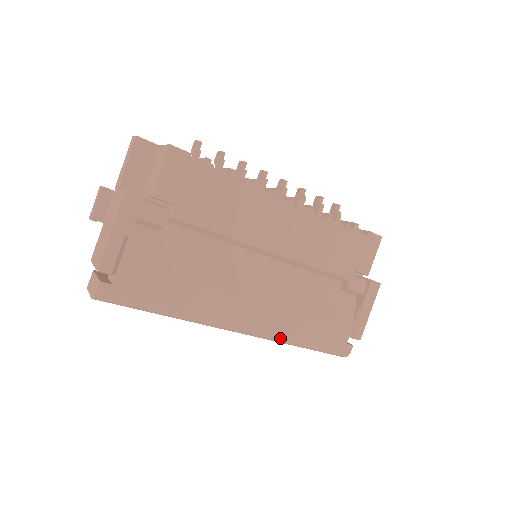
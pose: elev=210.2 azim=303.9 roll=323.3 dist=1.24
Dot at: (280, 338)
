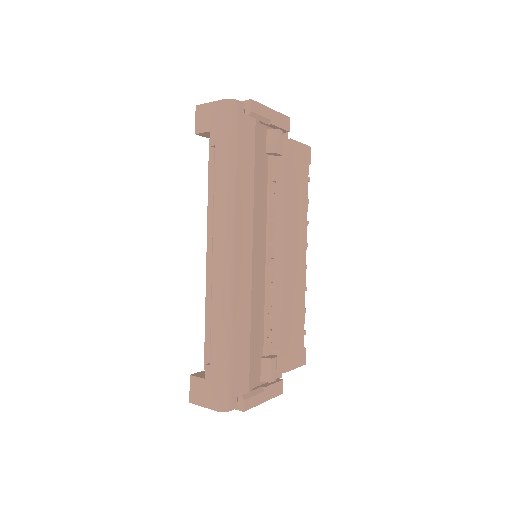
Dot at: (231, 306)
